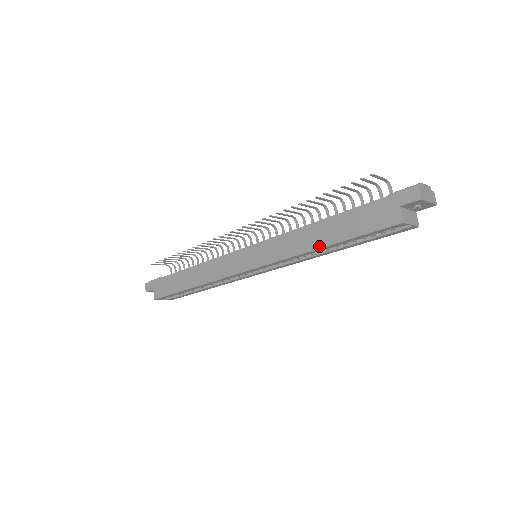
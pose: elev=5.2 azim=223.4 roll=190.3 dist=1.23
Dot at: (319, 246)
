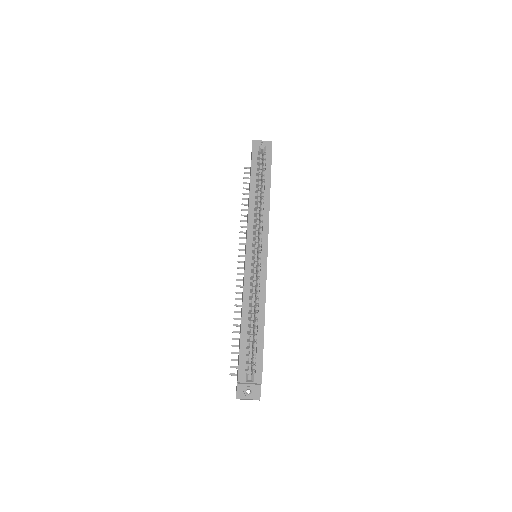
Dot at: (249, 192)
